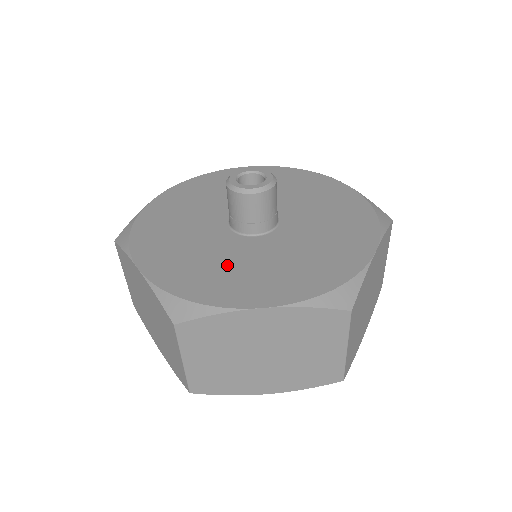
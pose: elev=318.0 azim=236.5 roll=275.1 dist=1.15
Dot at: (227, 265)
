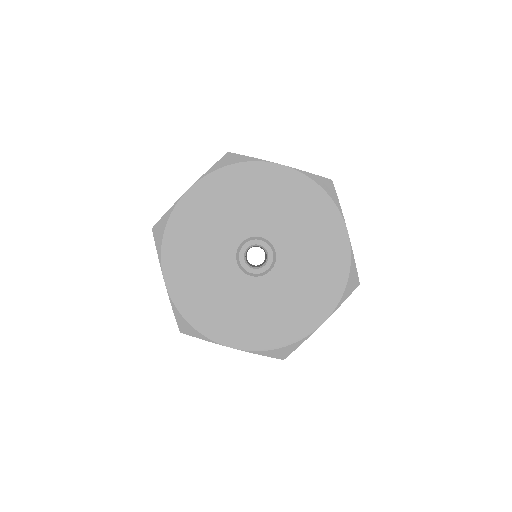
Dot at: (222, 300)
